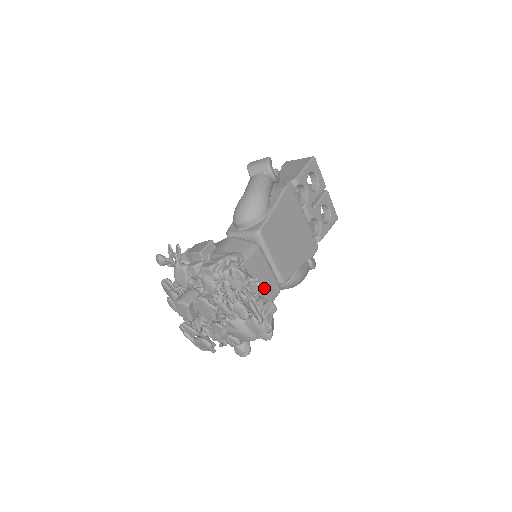
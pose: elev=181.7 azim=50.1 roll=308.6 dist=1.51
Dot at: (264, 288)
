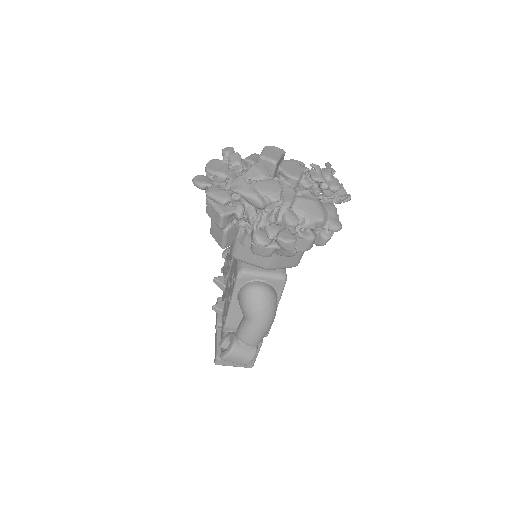
Dot at: occluded
